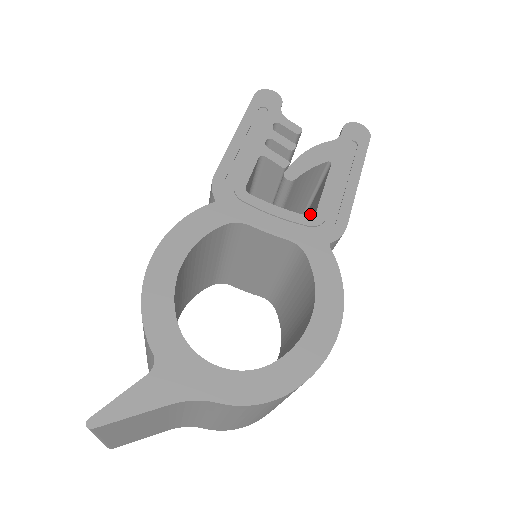
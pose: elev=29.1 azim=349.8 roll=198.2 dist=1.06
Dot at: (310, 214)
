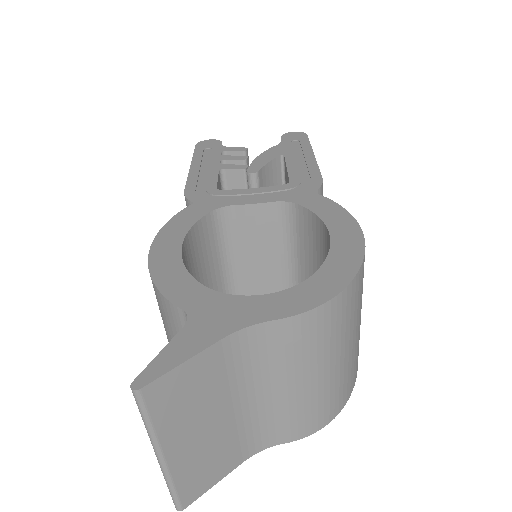
Dot at: occluded
